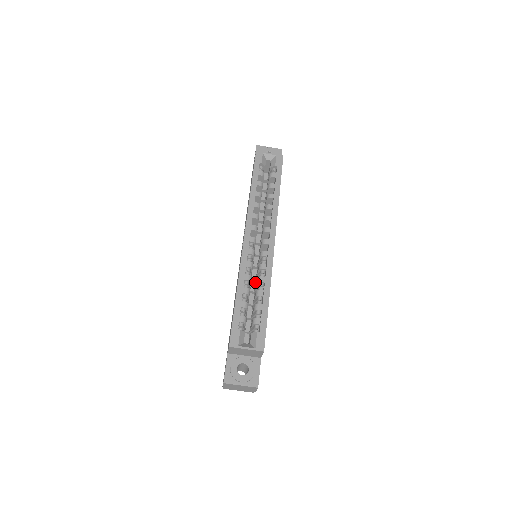
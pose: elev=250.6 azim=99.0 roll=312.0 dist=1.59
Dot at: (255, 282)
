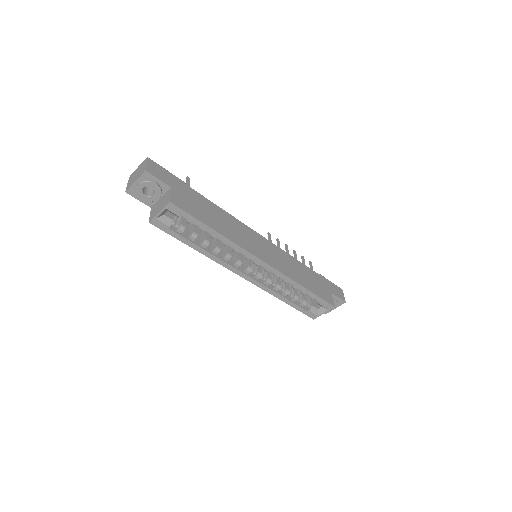
Dot at: occluded
